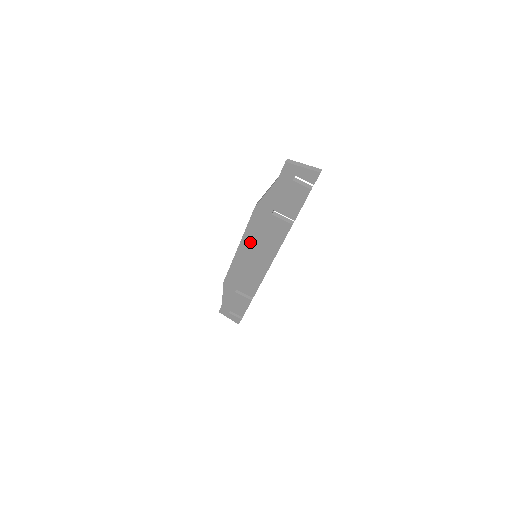
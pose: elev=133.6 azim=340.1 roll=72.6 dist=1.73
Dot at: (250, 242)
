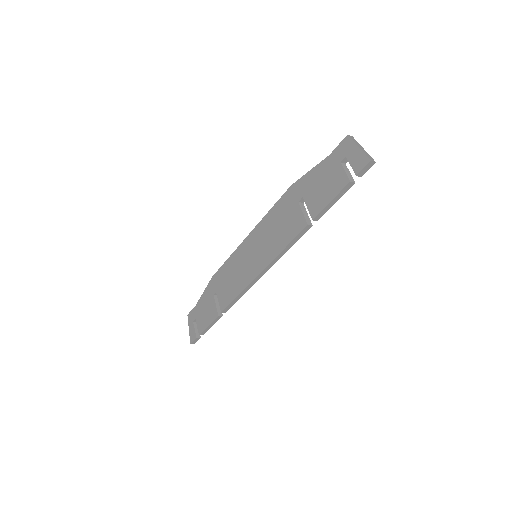
Dot at: (262, 232)
